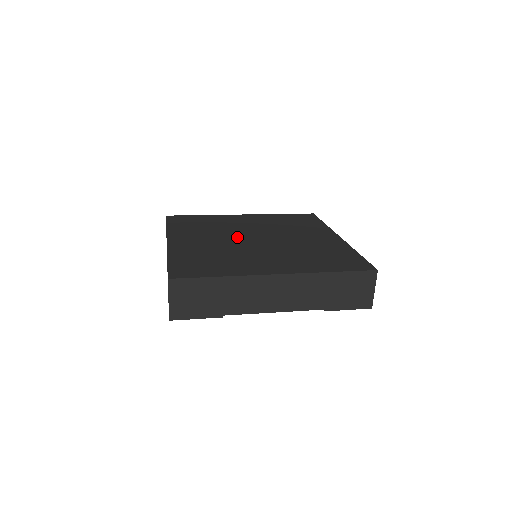
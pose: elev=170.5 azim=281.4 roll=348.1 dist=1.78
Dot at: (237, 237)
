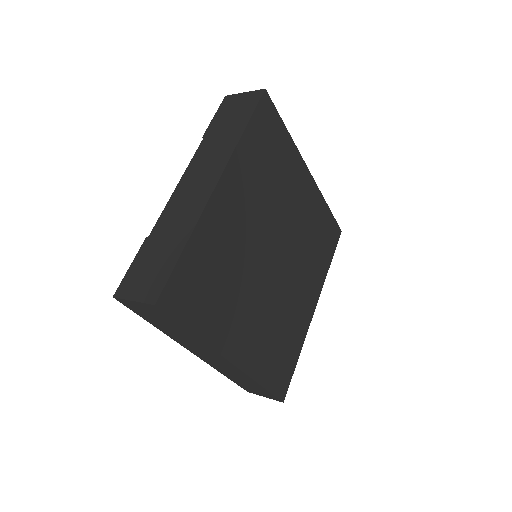
Dot at: (264, 274)
